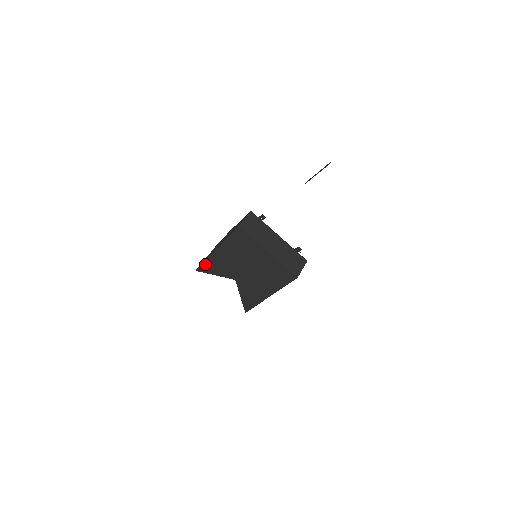
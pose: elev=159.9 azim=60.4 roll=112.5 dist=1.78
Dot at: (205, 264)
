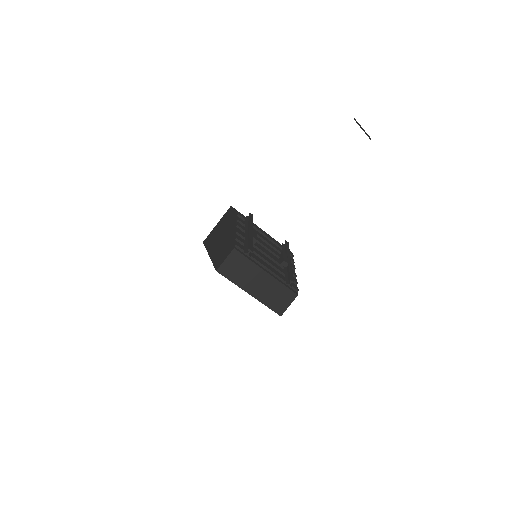
Dot at: occluded
